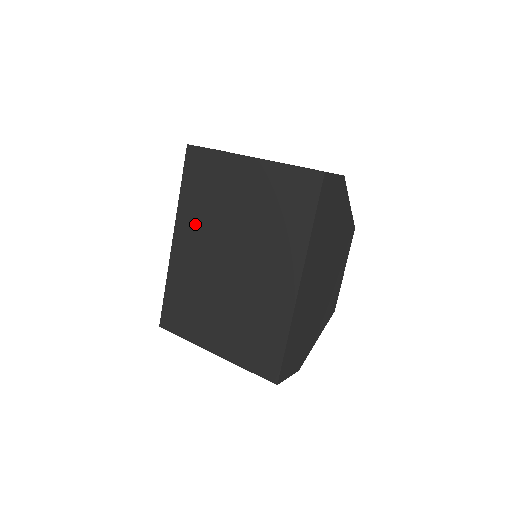
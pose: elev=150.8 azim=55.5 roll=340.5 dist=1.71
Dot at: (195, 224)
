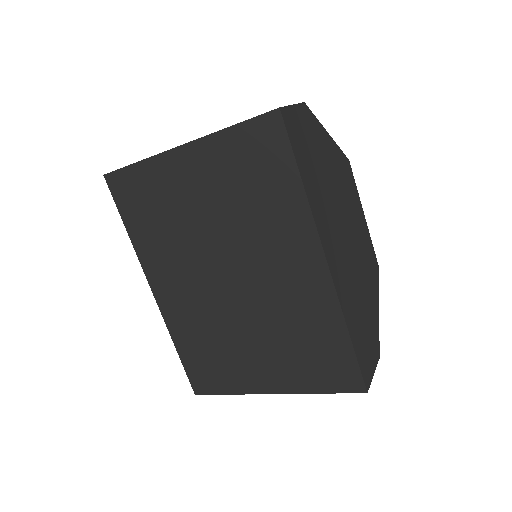
Dot at: (166, 260)
